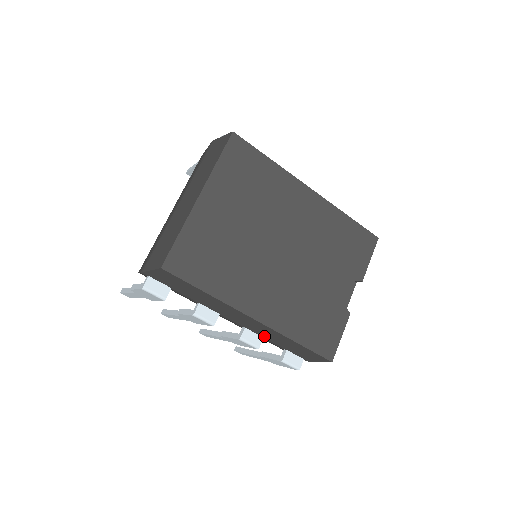
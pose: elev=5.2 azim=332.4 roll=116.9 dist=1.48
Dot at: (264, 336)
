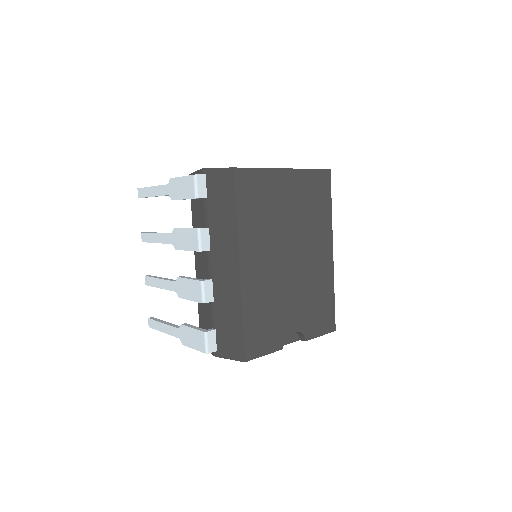
Dot at: (217, 299)
